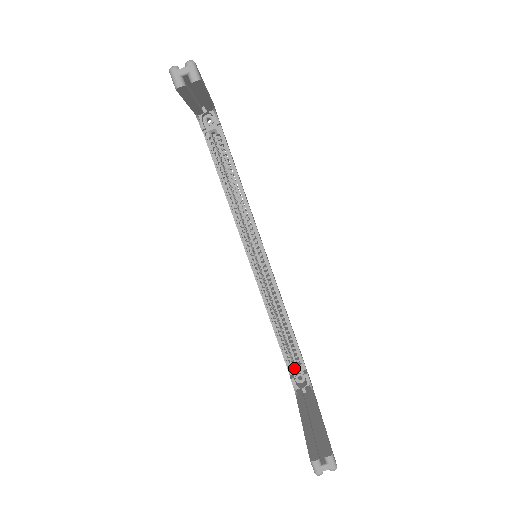
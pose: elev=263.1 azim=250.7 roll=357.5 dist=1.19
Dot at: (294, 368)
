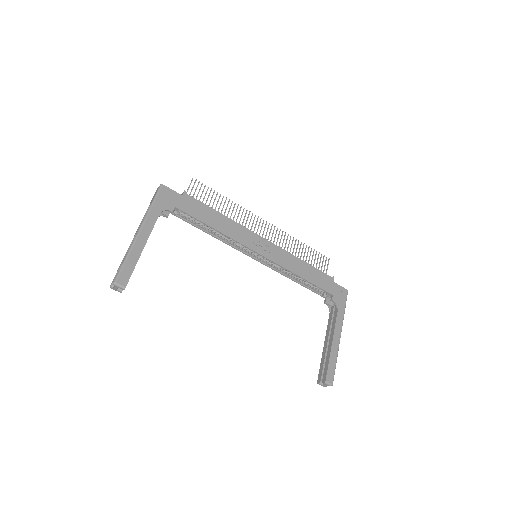
Dot at: (325, 295)
